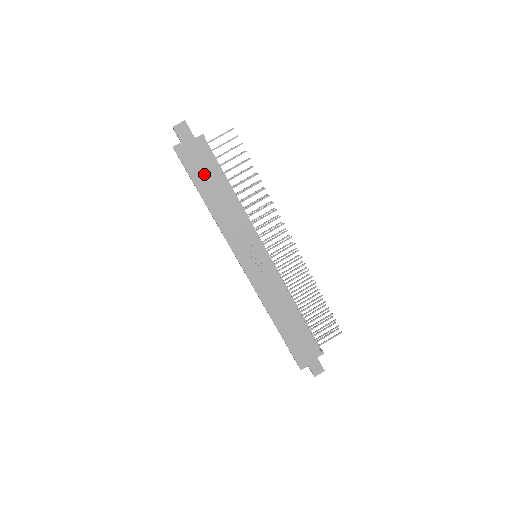
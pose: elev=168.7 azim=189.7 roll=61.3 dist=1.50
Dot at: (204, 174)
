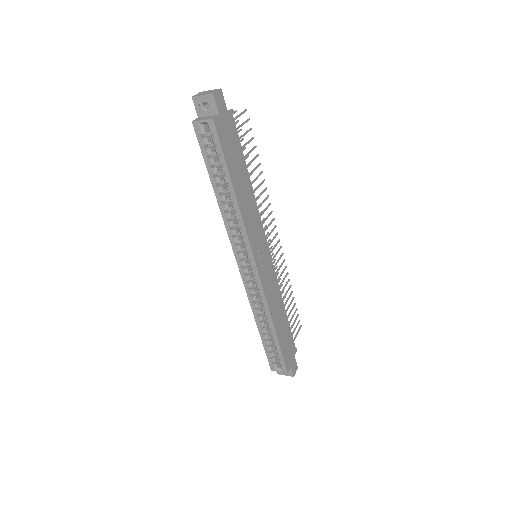
Dot at: (234, 157)
